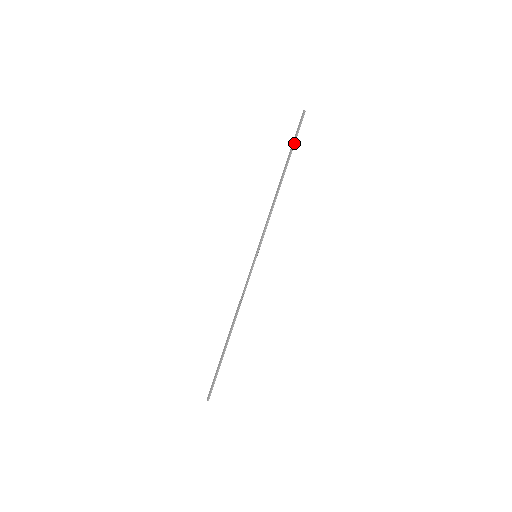
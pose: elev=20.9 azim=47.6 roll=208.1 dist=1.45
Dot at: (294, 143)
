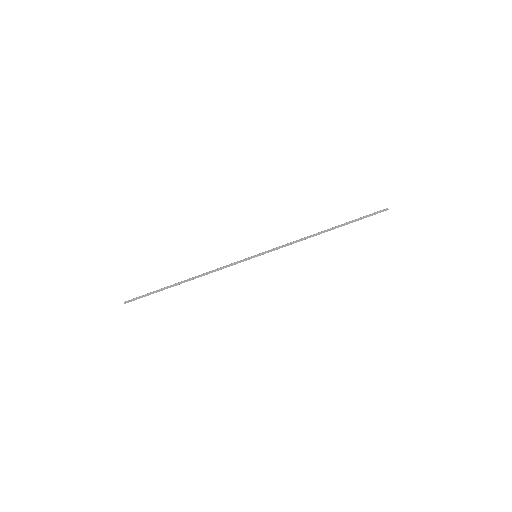
Dot at: occluded
